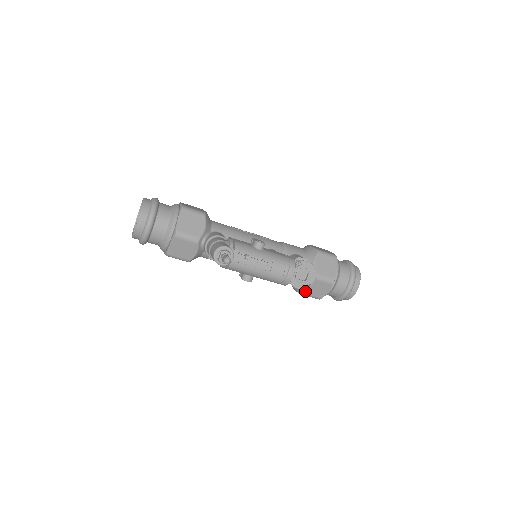
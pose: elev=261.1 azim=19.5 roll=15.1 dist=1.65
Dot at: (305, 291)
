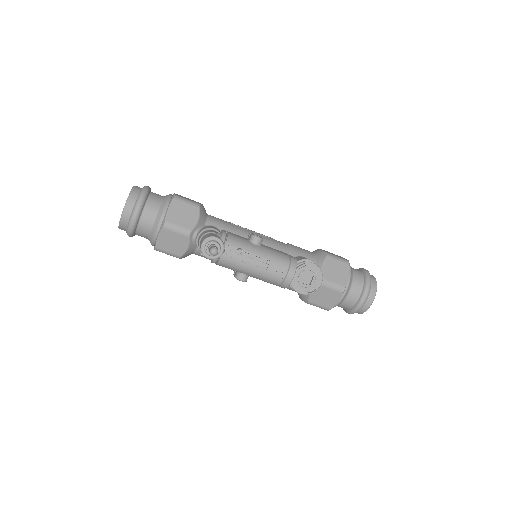
Dot at: (311, 299)
